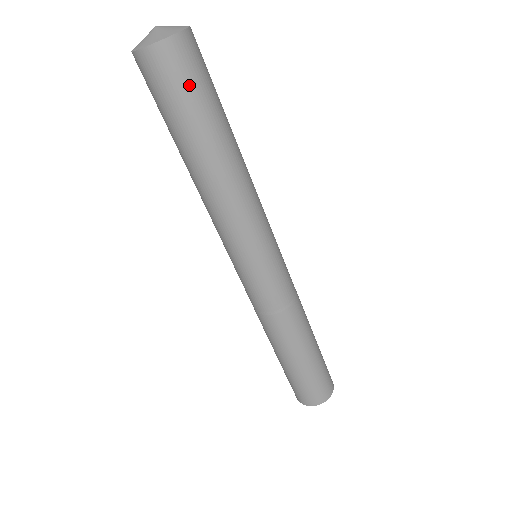
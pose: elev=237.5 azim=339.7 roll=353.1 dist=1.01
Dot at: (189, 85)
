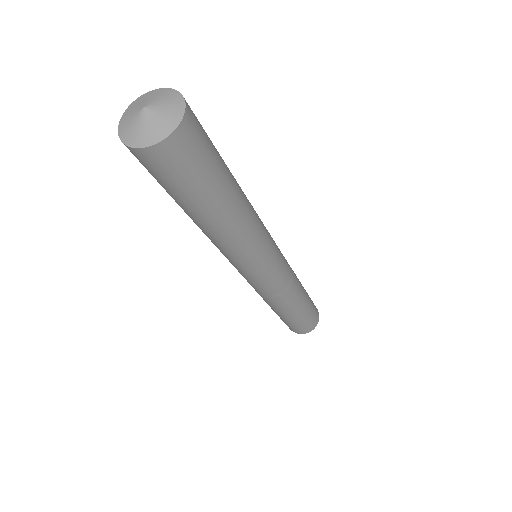
Dot at: (165, 180)
